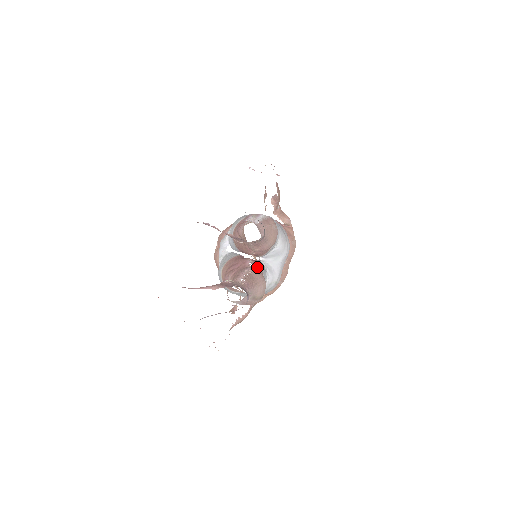
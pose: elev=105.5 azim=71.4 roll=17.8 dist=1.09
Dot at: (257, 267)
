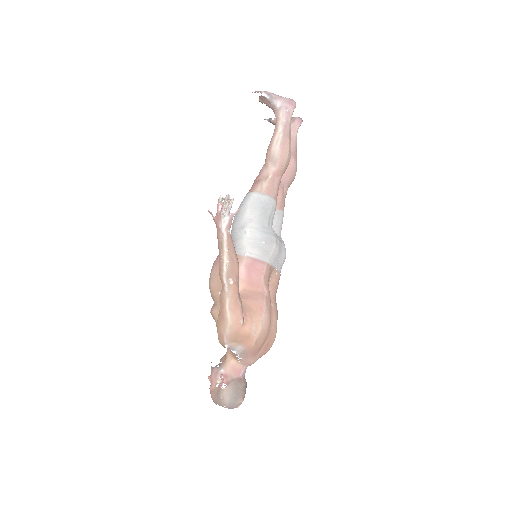
Dot at: occluded
